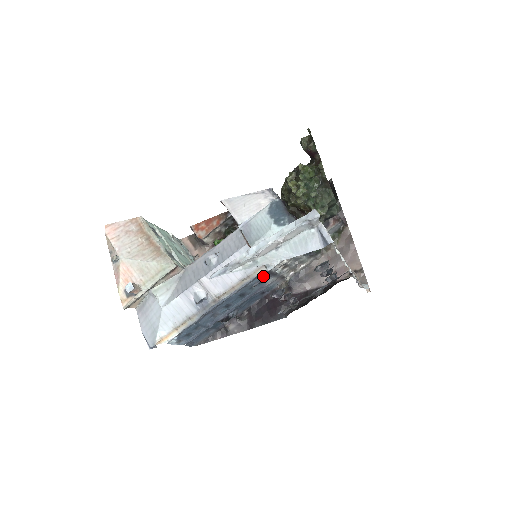
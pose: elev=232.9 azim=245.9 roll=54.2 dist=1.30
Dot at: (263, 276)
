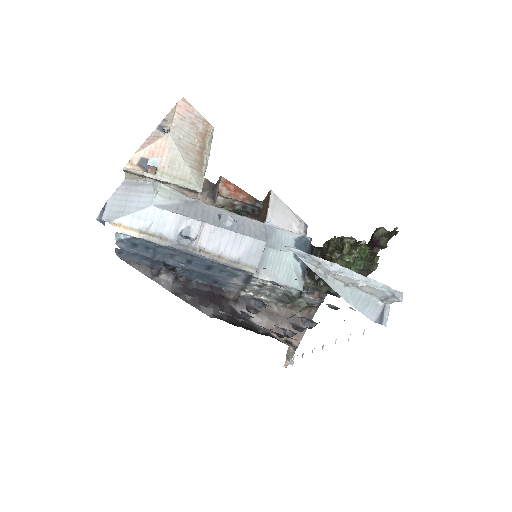
Dot at: (242, 274)
